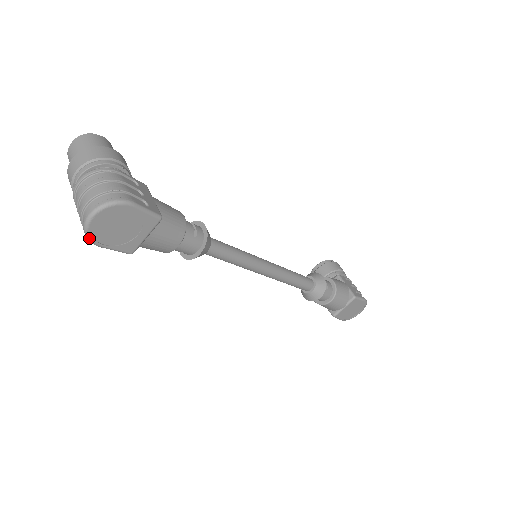
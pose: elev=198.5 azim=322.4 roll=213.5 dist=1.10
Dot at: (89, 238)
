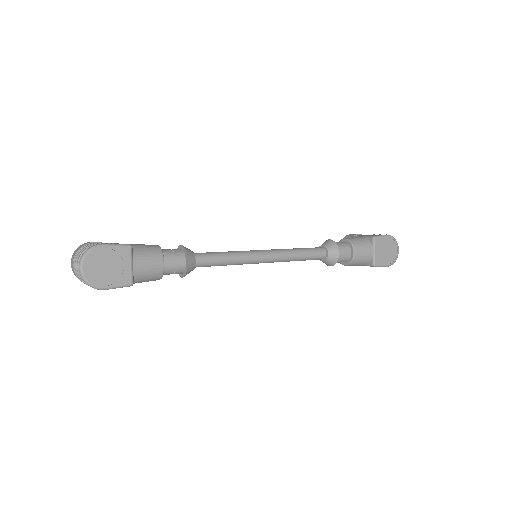
Dot at: (91, 285)
